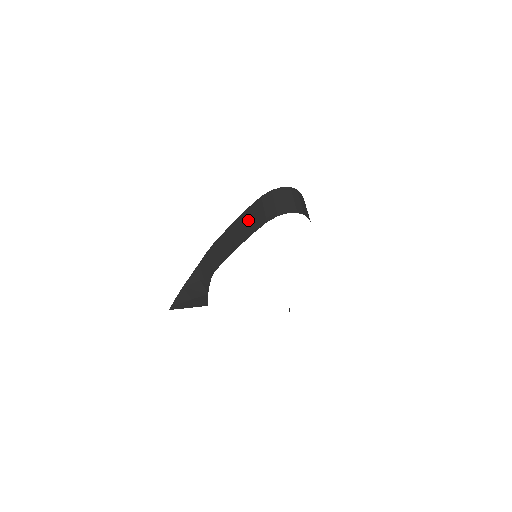
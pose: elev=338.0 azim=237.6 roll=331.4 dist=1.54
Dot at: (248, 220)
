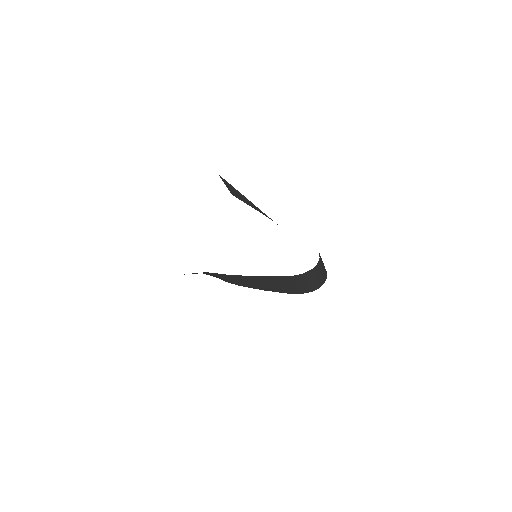
Dot at: (278, 284)
